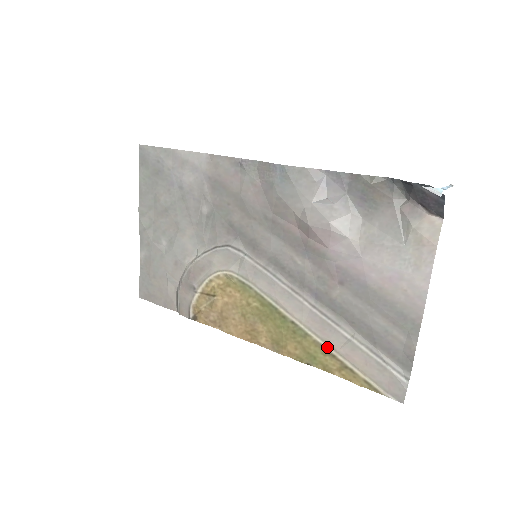
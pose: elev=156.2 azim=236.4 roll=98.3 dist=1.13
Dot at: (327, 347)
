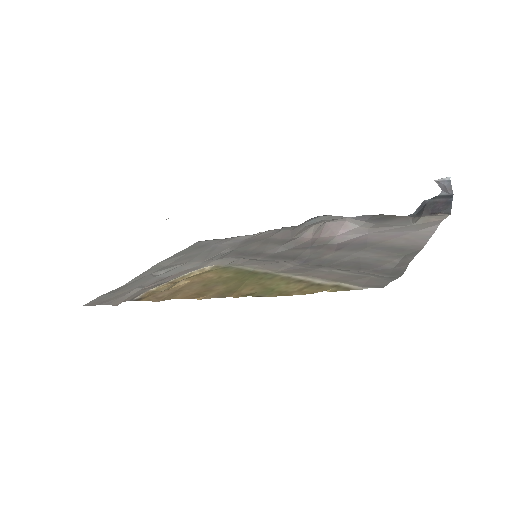
Dot at: (297, 277)
